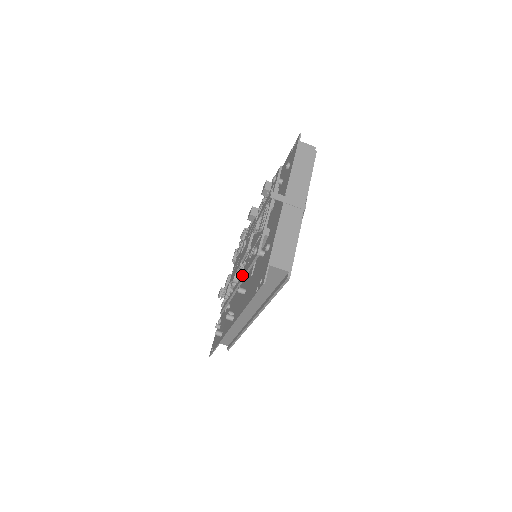
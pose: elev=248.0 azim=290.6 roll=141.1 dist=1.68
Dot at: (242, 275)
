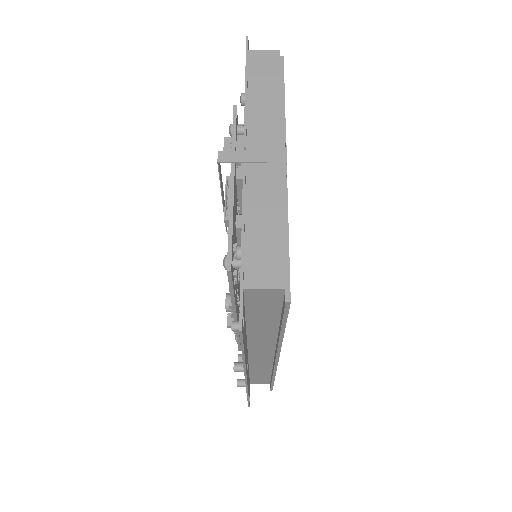
Dot at: occluded
